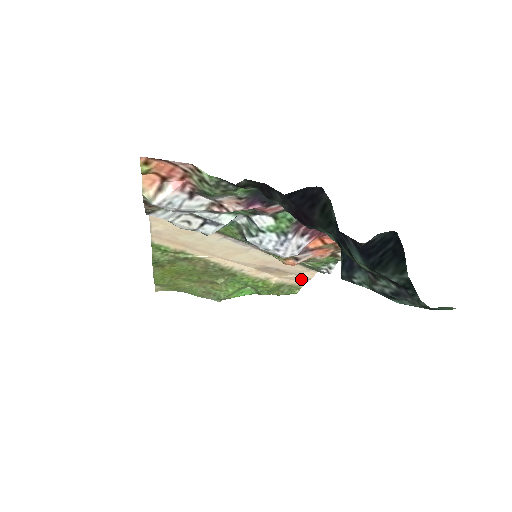
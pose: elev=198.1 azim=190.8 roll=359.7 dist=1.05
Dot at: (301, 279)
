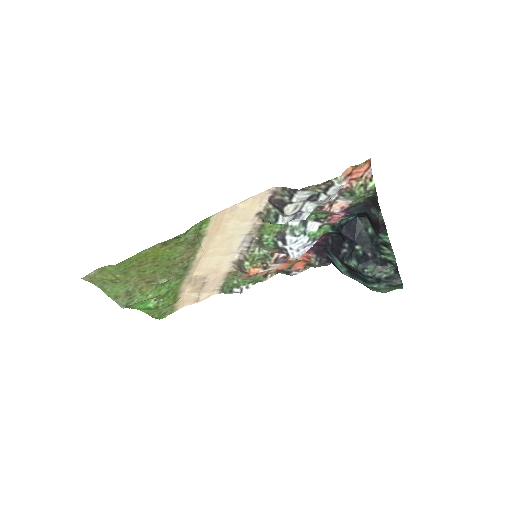
Dot at: (192, 301)
